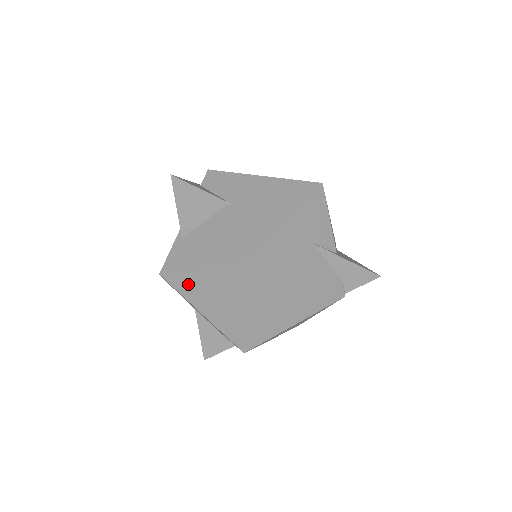
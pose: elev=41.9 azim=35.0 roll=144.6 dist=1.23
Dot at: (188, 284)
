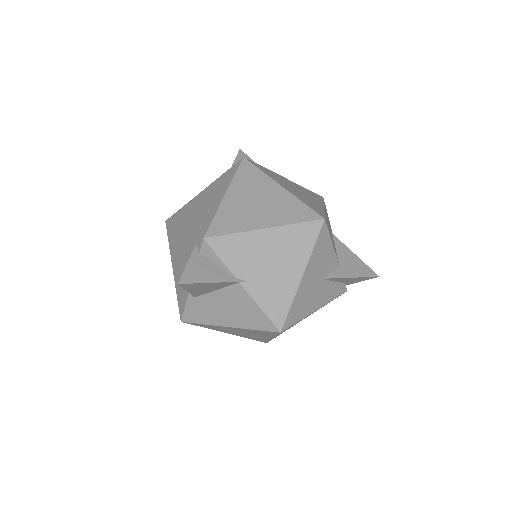
Dot at: (212, 327)
